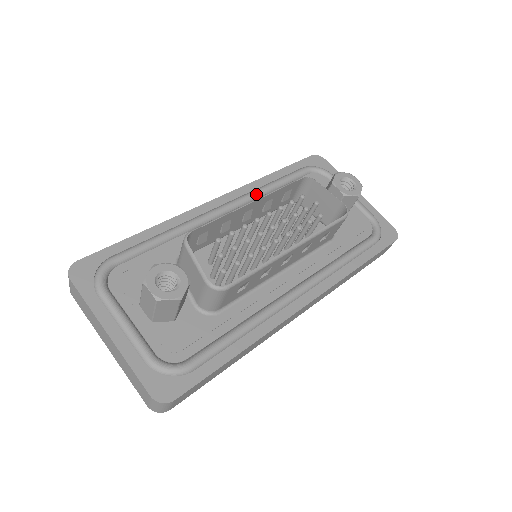
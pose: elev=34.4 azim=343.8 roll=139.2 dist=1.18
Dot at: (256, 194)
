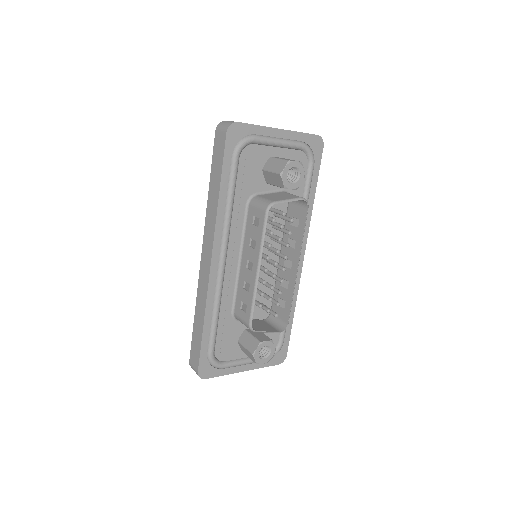
Dot at: (229, 227)
